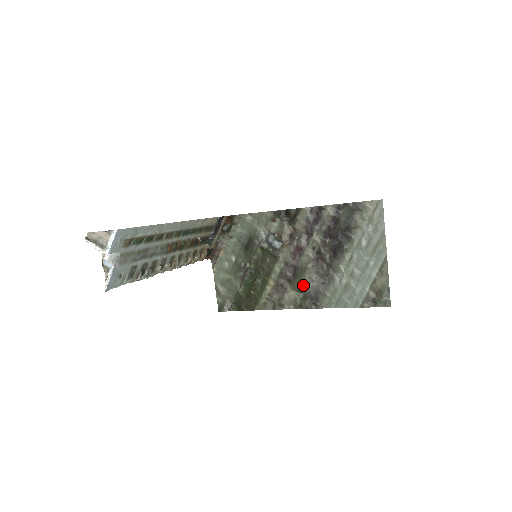
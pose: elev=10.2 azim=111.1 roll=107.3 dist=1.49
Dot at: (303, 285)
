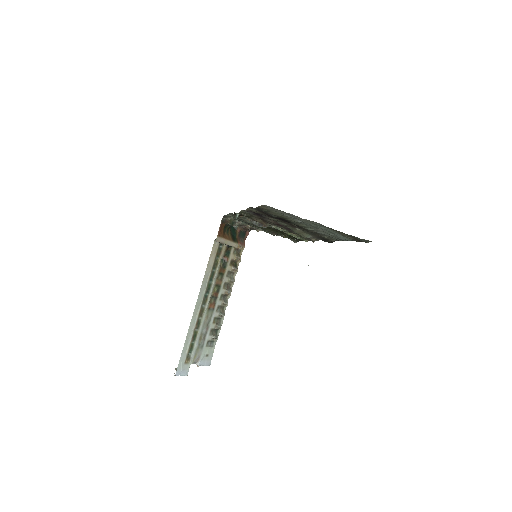
Dot at: occluded
